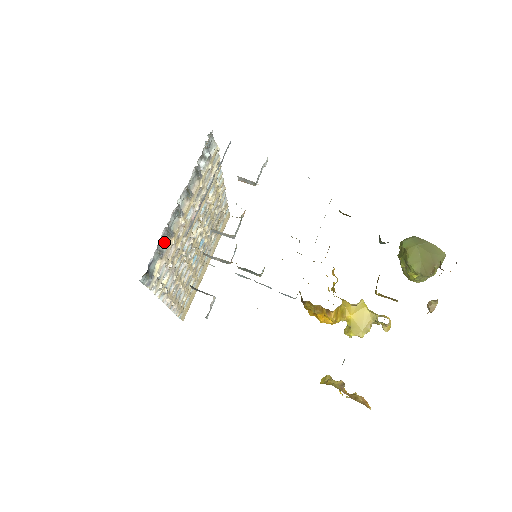
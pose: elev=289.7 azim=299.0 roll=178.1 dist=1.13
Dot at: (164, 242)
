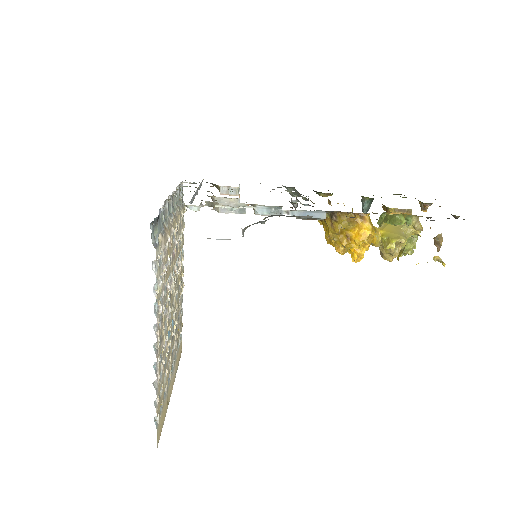
Dot at: occluded
